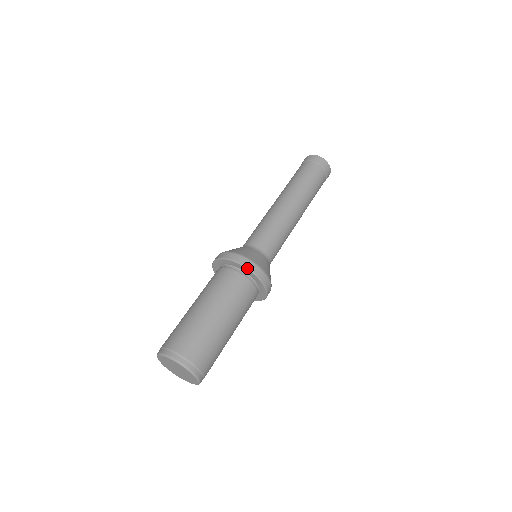
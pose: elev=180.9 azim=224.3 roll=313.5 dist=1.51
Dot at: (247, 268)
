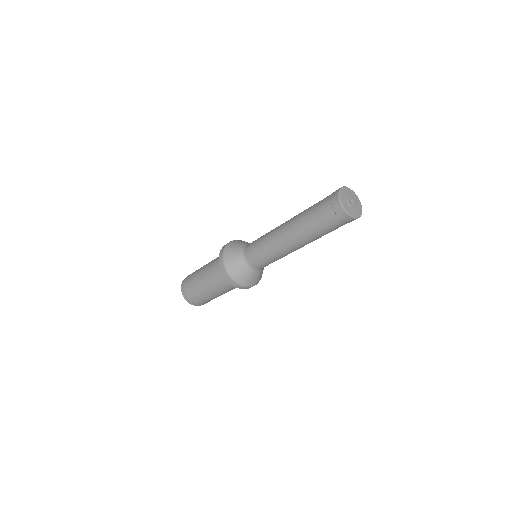
Dot at: (223, 274)
